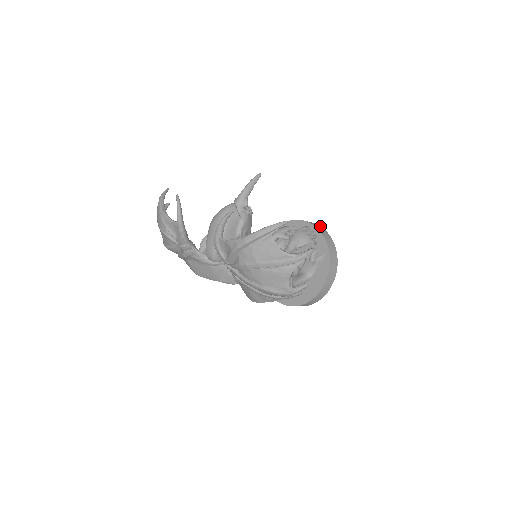
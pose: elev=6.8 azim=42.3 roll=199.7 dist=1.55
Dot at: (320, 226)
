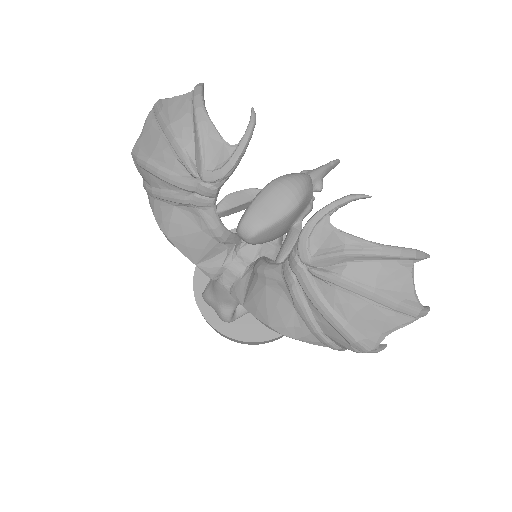
Dot at: occluded
